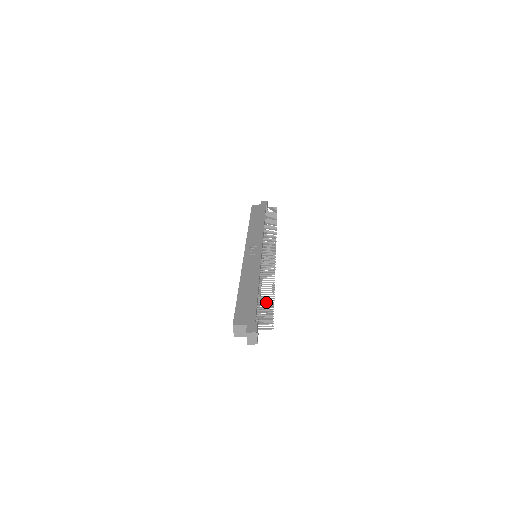
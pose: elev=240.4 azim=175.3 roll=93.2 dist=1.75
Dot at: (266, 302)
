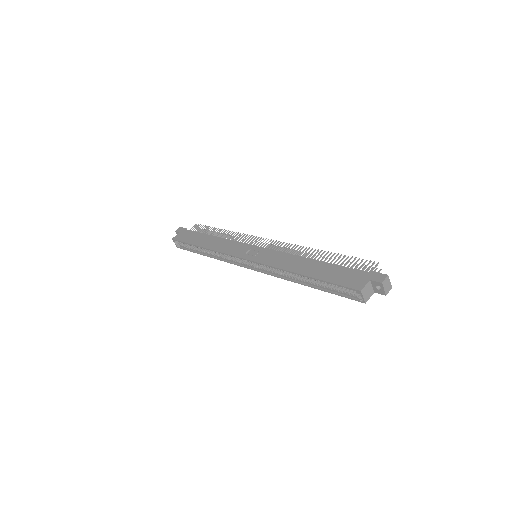
Dot at: occluded
